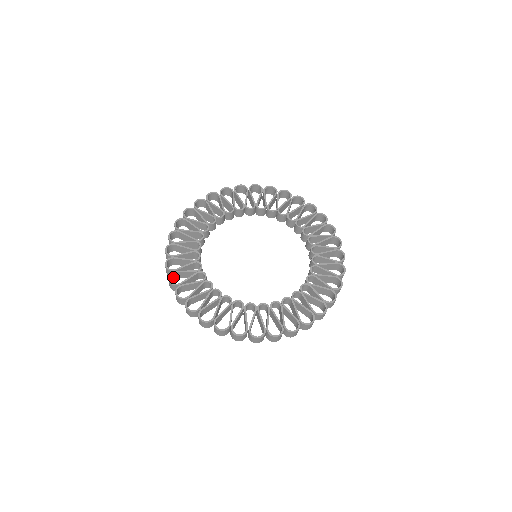
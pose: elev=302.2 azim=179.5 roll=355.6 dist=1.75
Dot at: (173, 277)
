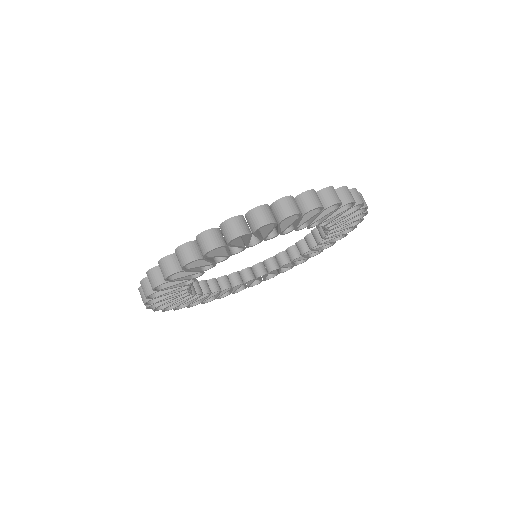
Dot at: occluded
